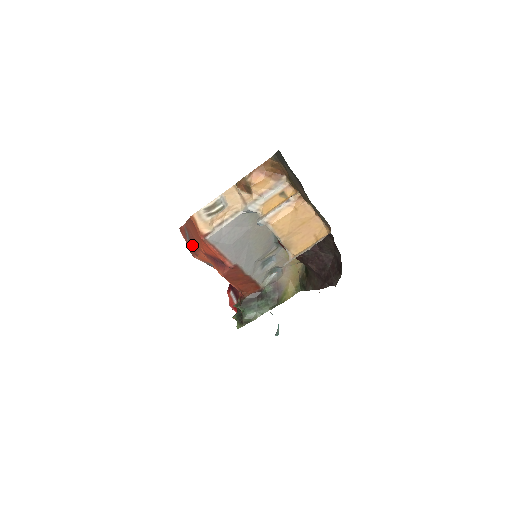
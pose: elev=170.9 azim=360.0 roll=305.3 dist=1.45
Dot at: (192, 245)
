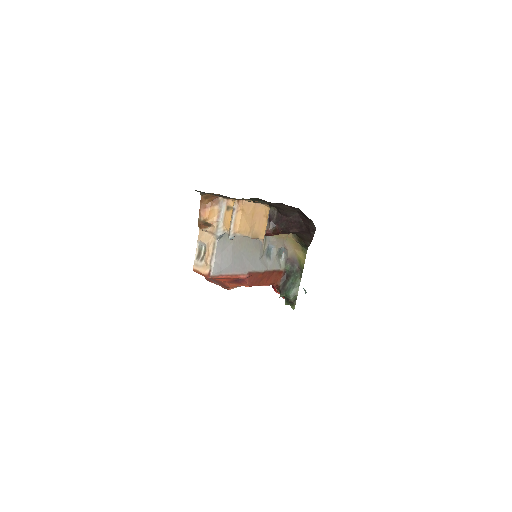
Dot at: occluded
